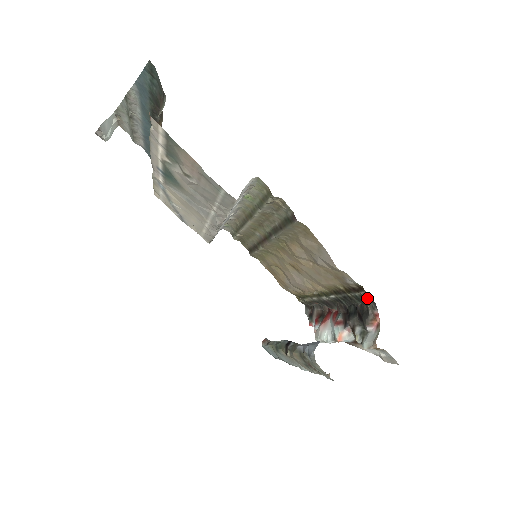
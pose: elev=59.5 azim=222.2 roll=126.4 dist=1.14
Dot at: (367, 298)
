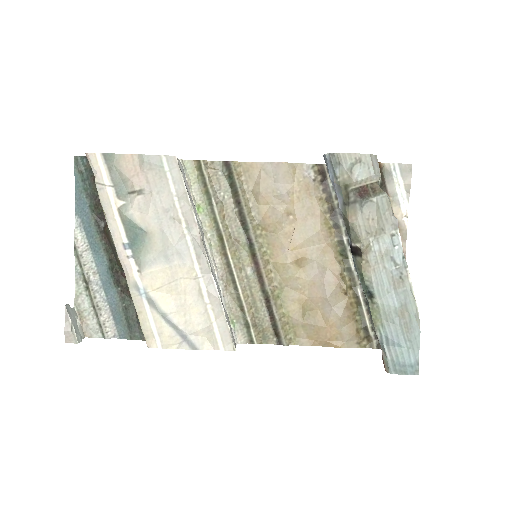
Dot at: occluded
